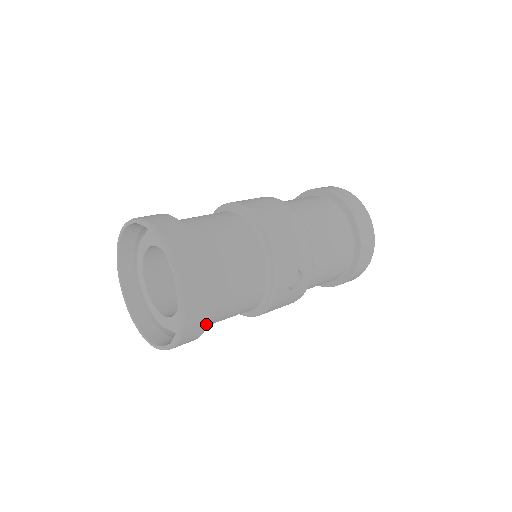
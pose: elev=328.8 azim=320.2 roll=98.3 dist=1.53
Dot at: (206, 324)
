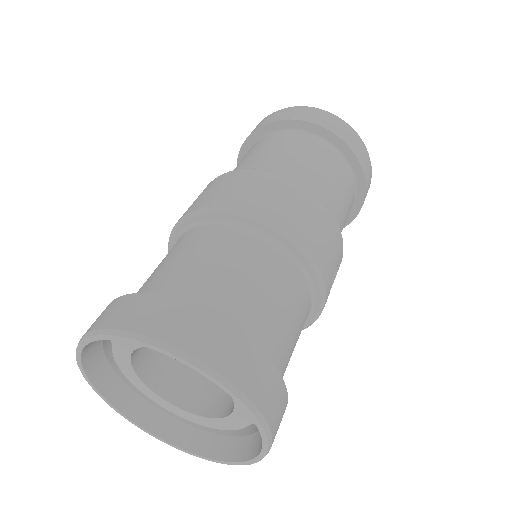
Dot at: occluded
